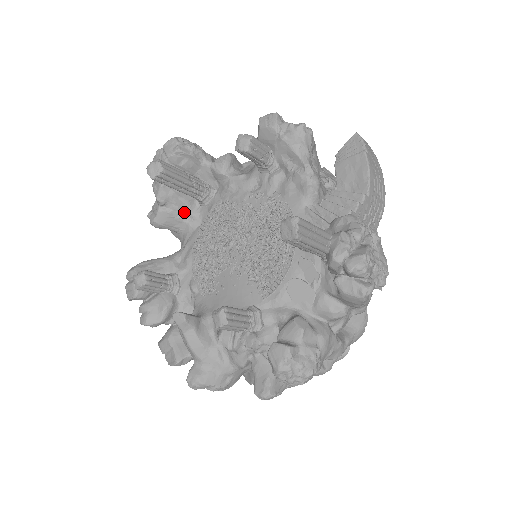
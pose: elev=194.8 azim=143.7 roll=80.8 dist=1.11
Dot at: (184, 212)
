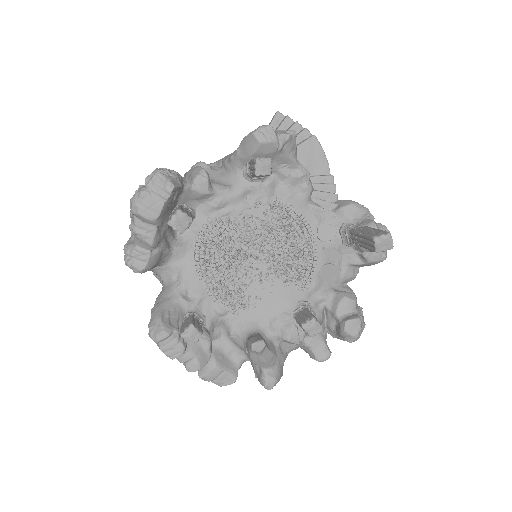
Dot at: (168, 244)
